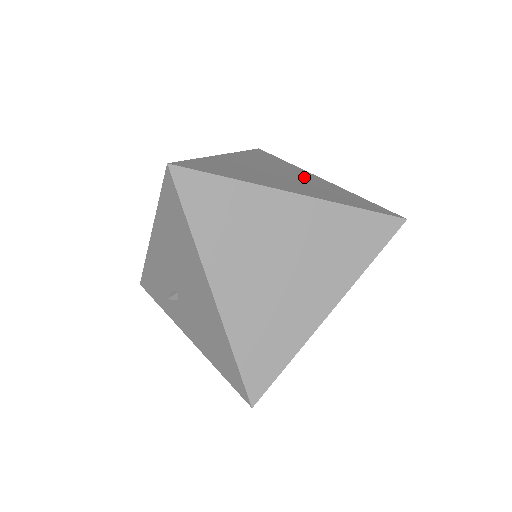
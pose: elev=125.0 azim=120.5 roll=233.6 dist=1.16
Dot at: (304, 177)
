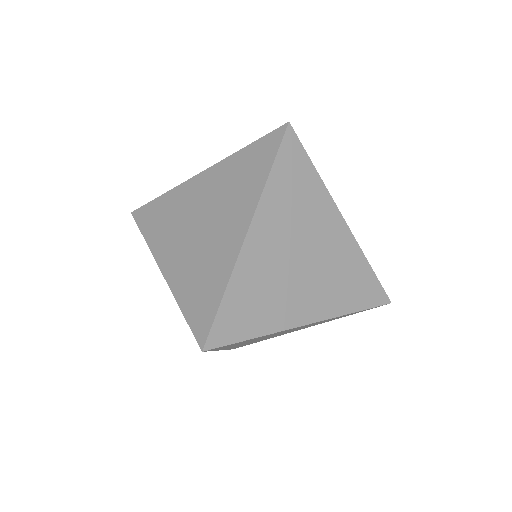
Dot at: (326, 240)
